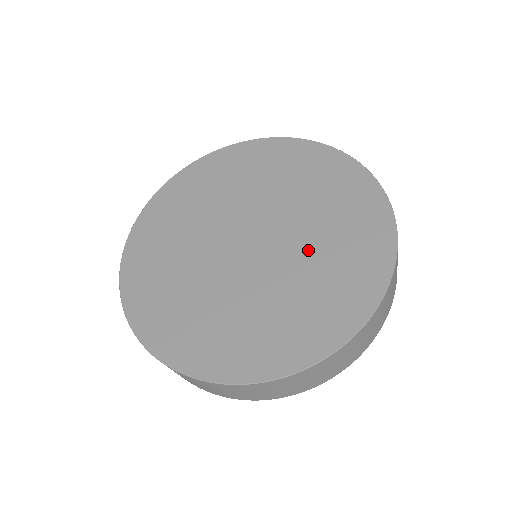
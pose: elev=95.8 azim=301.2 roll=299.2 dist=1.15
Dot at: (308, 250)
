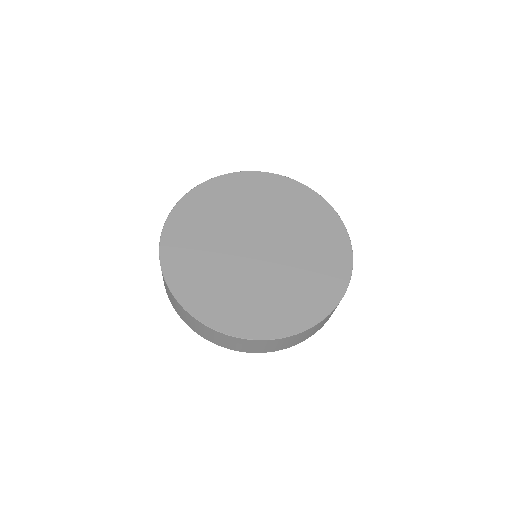
Dot at: (283, 278)
